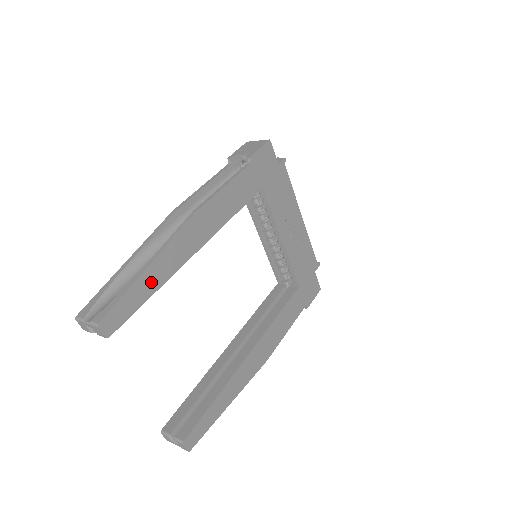
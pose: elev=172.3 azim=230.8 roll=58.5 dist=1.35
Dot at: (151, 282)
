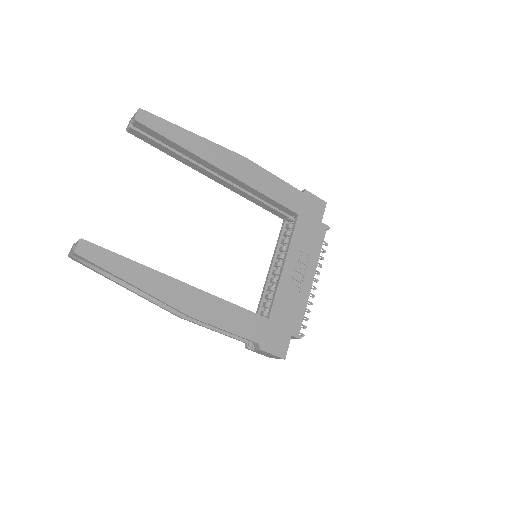
Dot at: (185, 139)
